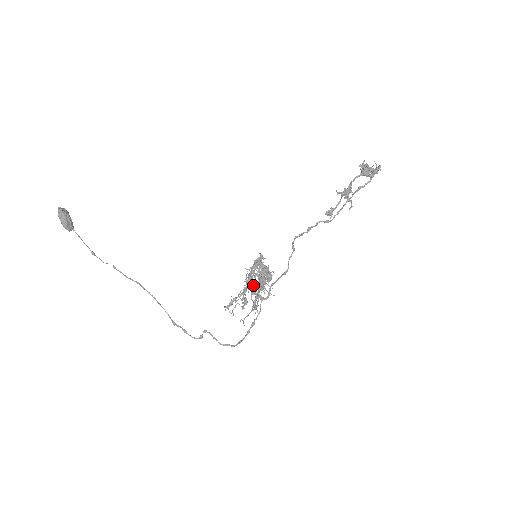
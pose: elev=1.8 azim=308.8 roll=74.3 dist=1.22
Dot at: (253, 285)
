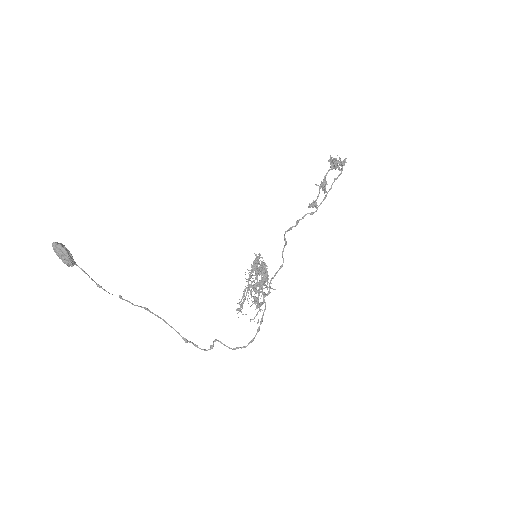
Dot at: (257, 284)
